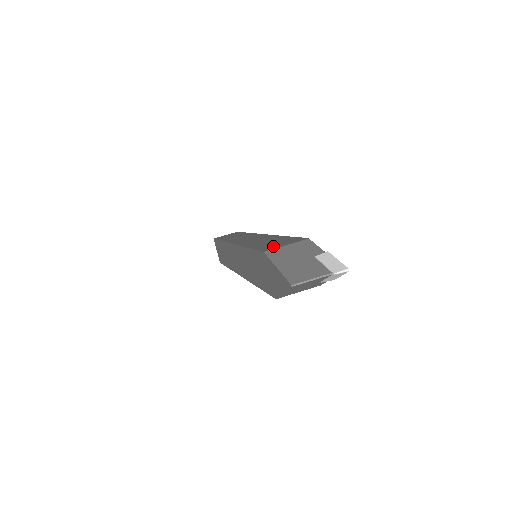
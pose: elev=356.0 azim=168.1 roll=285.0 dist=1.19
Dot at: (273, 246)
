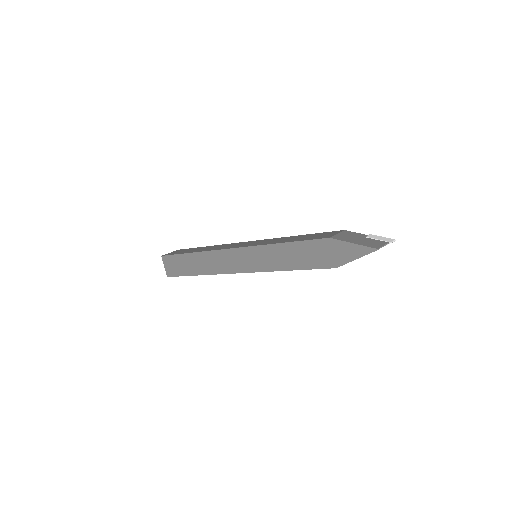
Dot at: (324, 236)
